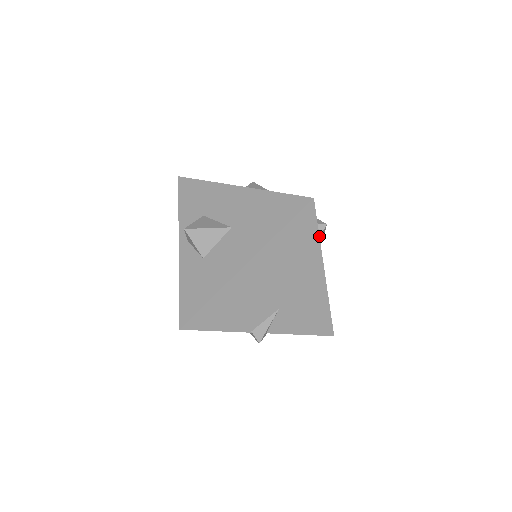
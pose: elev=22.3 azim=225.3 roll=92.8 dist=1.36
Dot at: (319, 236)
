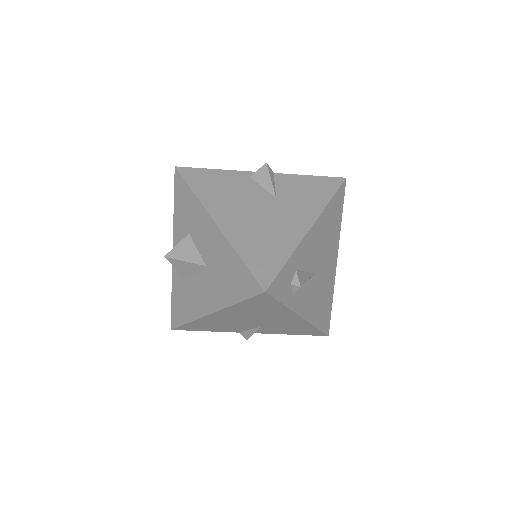
Dot at: (284, 305)
